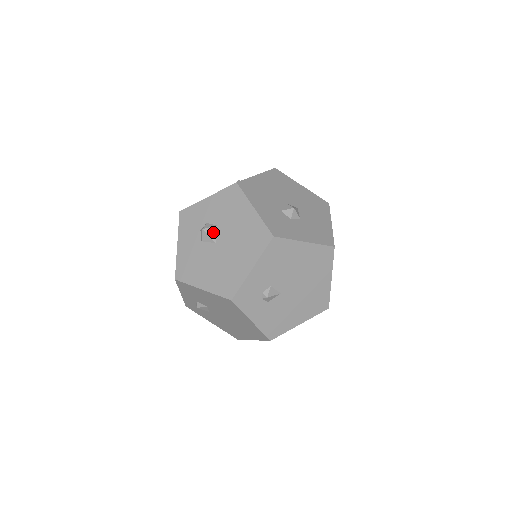
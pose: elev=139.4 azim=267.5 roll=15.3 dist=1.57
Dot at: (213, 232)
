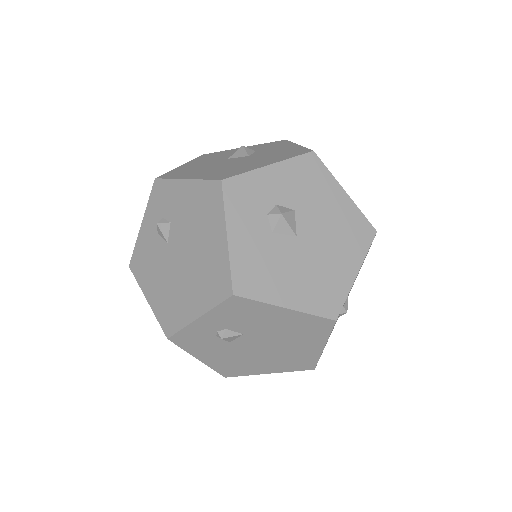
Dot at: (292, 219)
